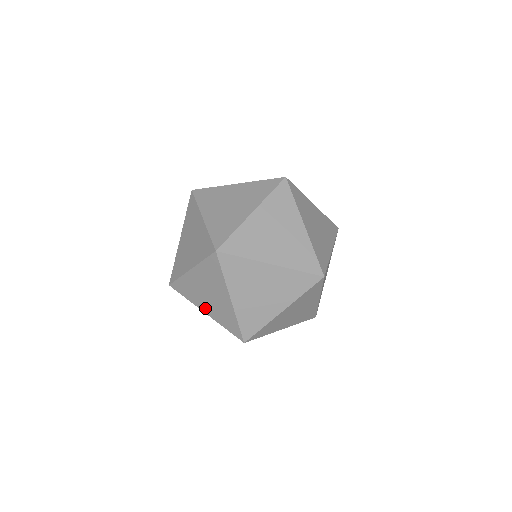
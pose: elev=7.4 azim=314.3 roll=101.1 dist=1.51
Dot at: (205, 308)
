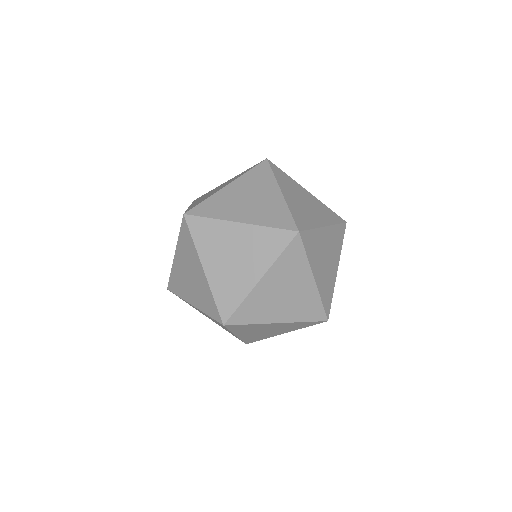
Dot at: occluded
